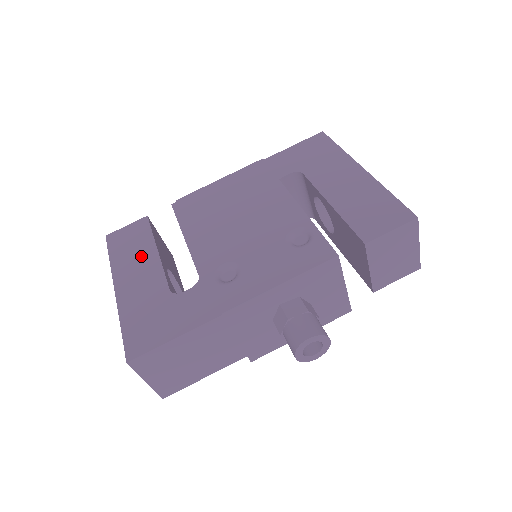
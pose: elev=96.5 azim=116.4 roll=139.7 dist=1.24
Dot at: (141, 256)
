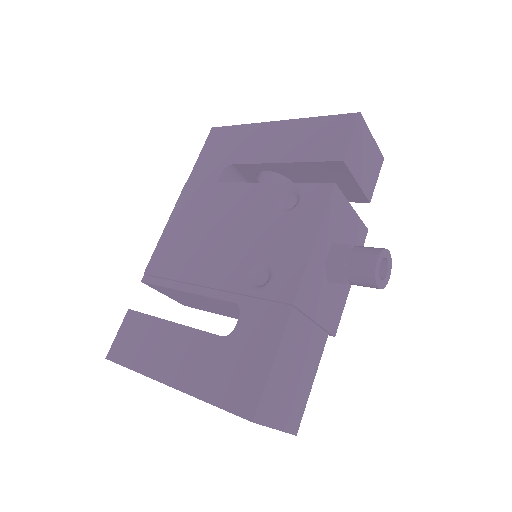
Dot at: (161, 340)
